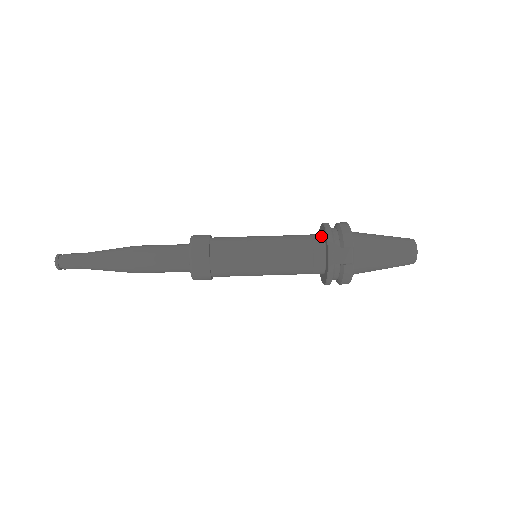
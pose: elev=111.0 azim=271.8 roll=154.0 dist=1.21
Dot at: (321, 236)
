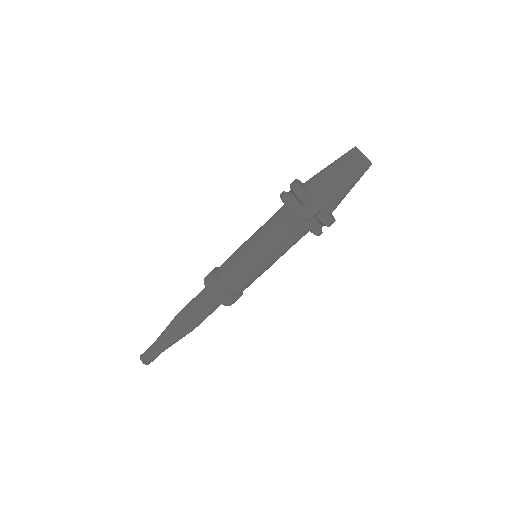
Dot at: (285, 207)
